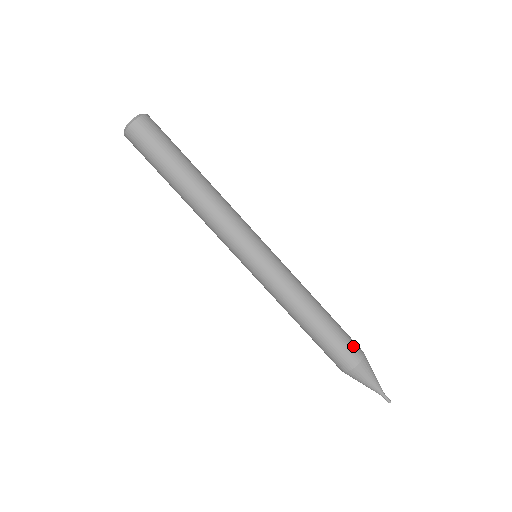
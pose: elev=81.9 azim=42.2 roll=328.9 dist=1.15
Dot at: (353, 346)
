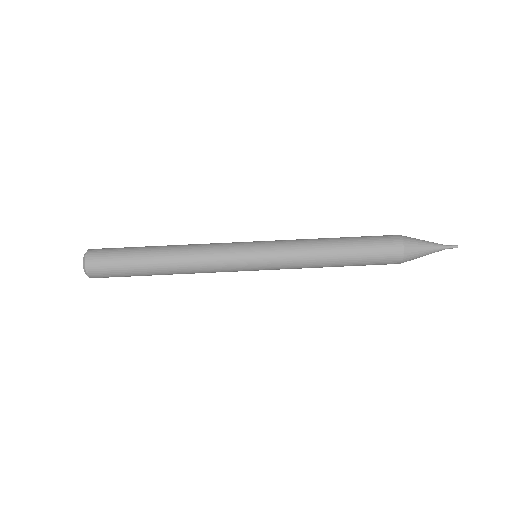
Dot at: (388, 249)
